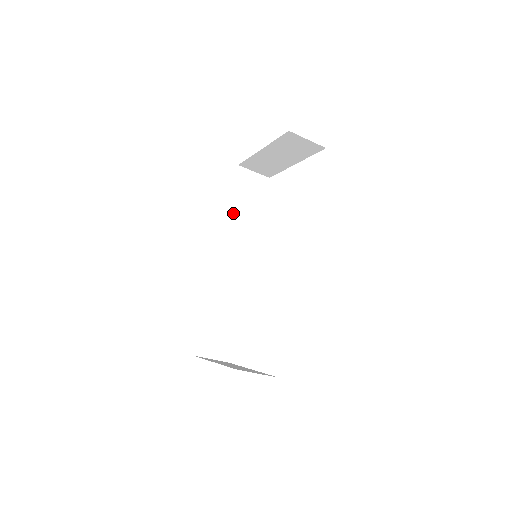
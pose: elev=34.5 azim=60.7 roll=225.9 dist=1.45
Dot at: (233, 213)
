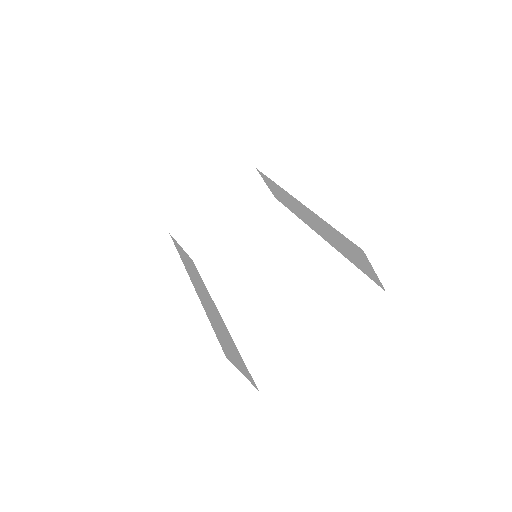
Dot at: (184, 260)
